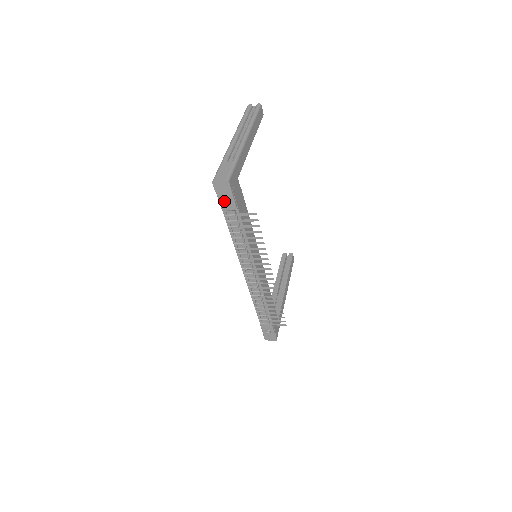
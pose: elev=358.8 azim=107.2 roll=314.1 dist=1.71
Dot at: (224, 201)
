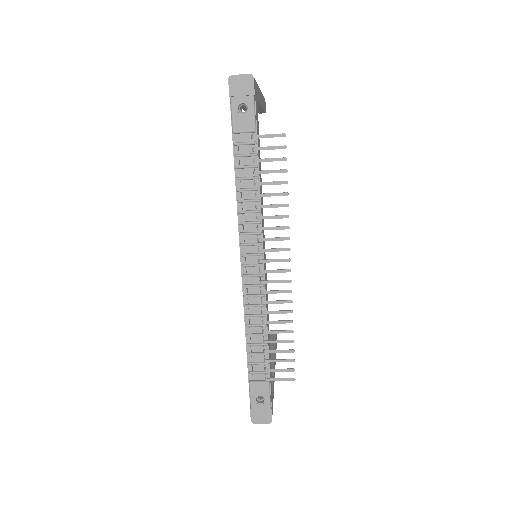
Dot at: (239, 114)
